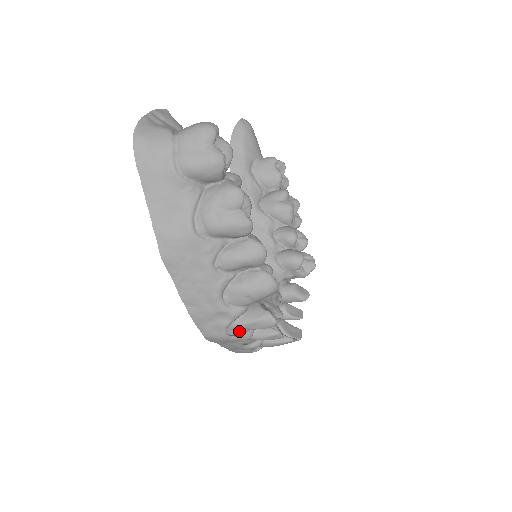
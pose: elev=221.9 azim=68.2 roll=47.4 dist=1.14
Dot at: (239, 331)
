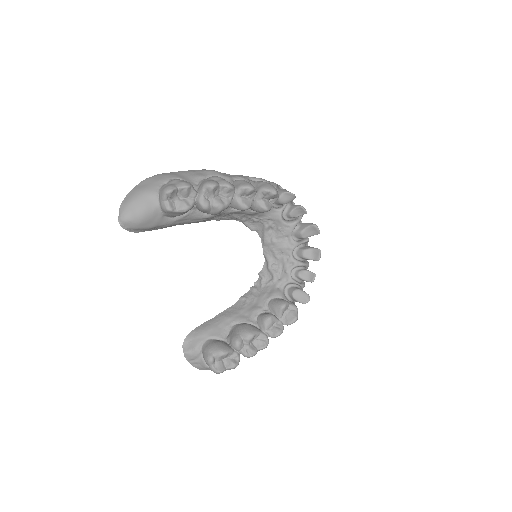
Dot at: occluded
